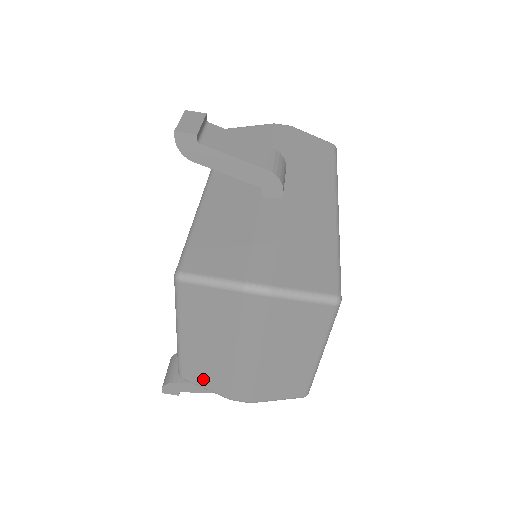
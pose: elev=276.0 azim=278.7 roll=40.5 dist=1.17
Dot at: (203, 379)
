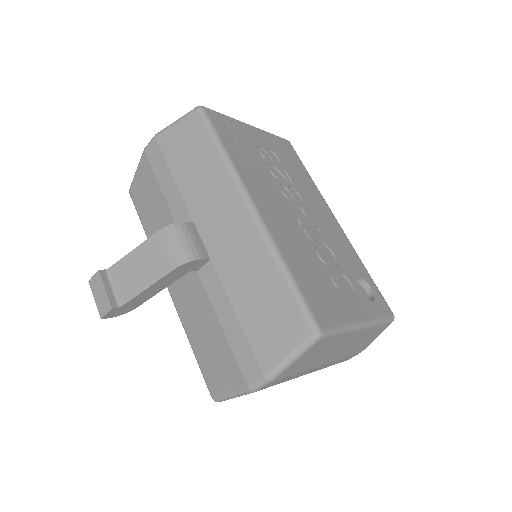
Dot at: occluded
